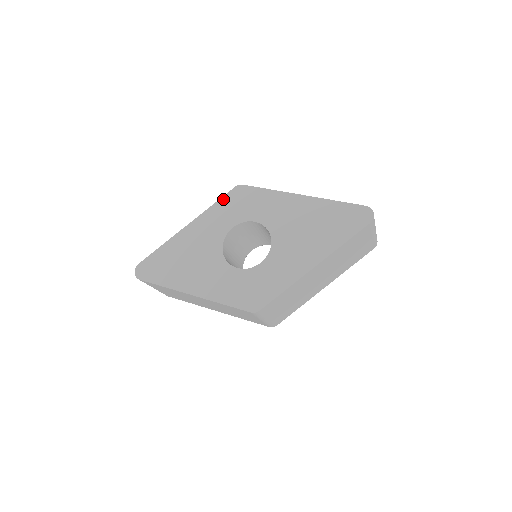
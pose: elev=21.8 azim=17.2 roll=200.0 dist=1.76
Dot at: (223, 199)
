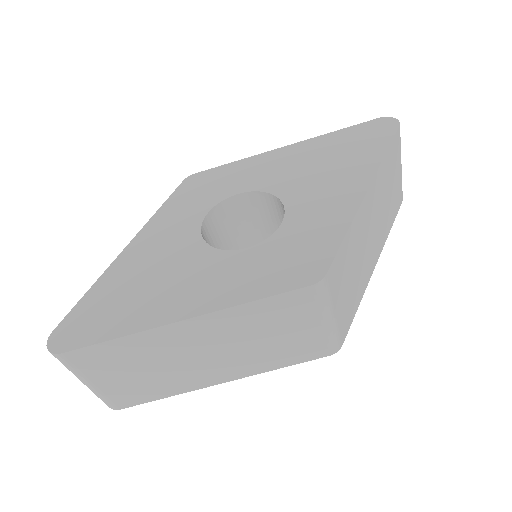
Dot at: (172, 197)
